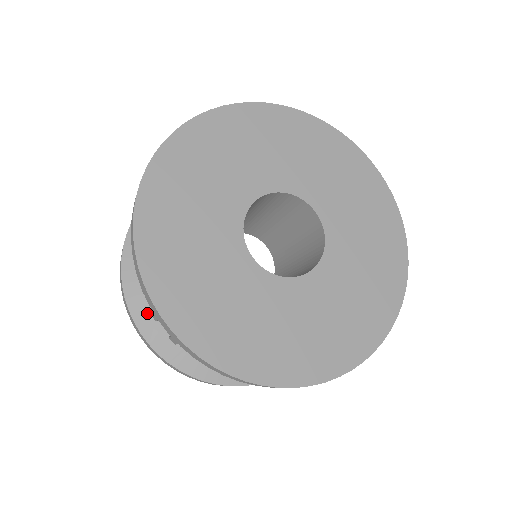
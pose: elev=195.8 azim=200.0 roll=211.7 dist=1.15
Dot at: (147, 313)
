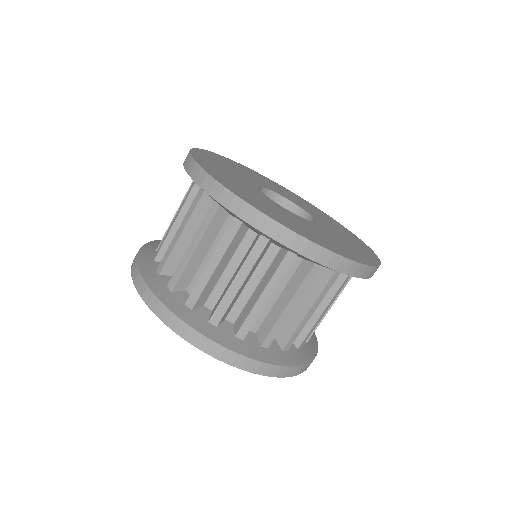
Dot at: occluded
